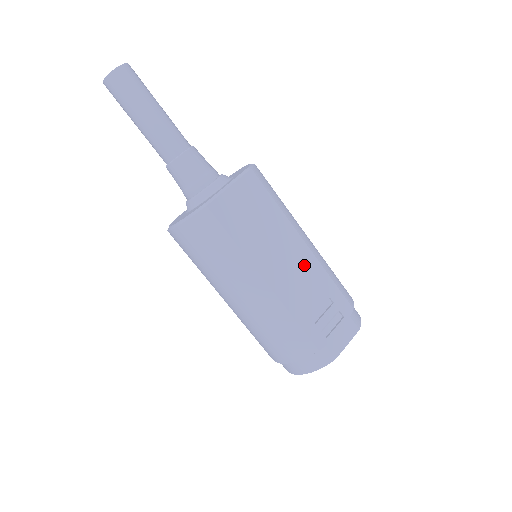
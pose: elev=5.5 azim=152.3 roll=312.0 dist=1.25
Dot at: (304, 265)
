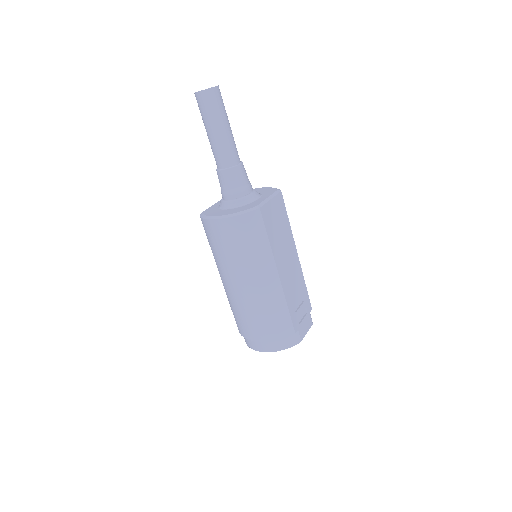
Dot at: (295, 269)
